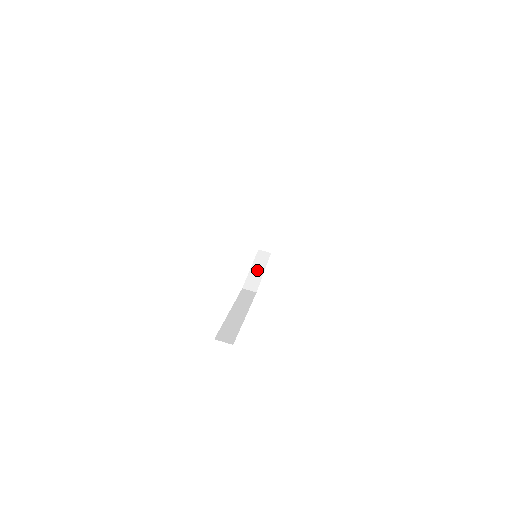
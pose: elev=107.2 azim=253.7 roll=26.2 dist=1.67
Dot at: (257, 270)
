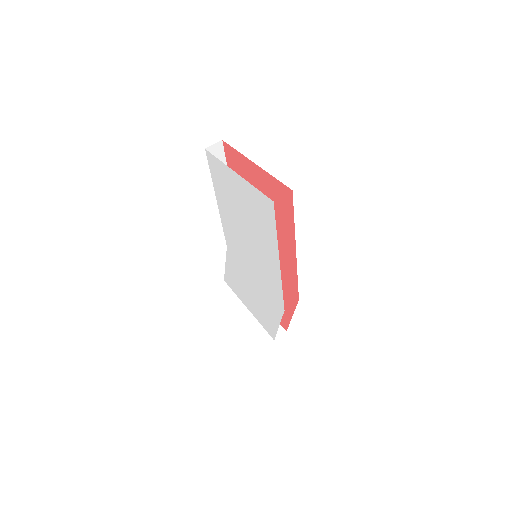
Dot at: occluded
